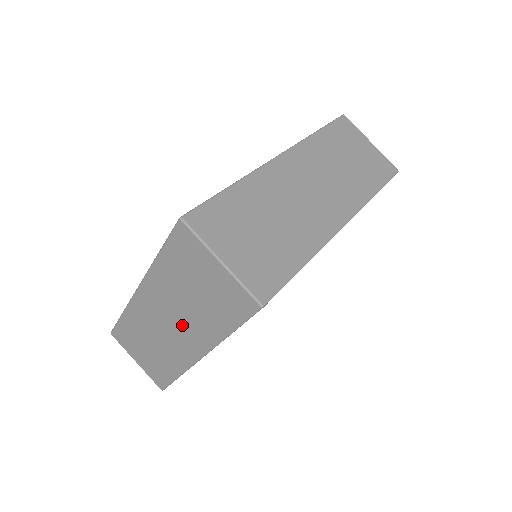
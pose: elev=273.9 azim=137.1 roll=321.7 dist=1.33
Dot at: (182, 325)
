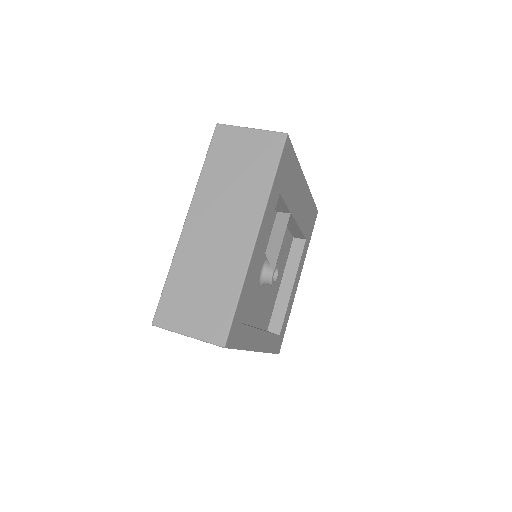
Dot at: (233, 215)
